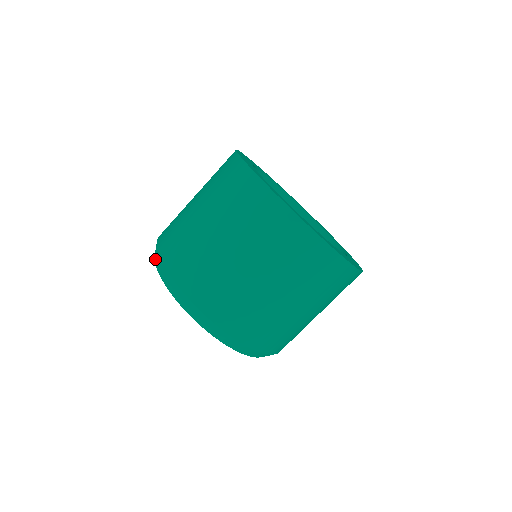
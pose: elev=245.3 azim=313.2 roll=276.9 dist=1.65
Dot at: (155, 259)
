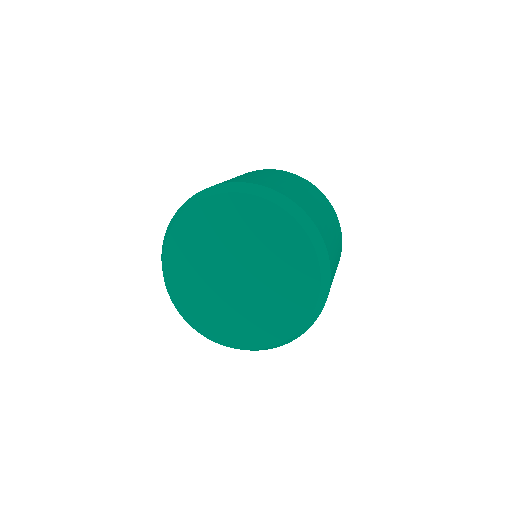
Dot at: (174, 220)
